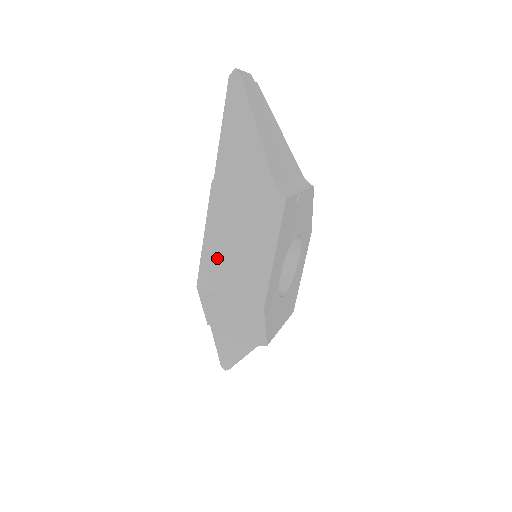
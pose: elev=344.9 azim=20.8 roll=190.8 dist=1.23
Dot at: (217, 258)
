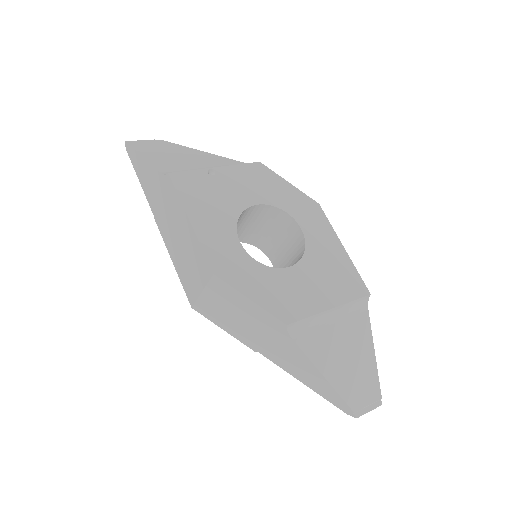
Dot at: (182, 268)
